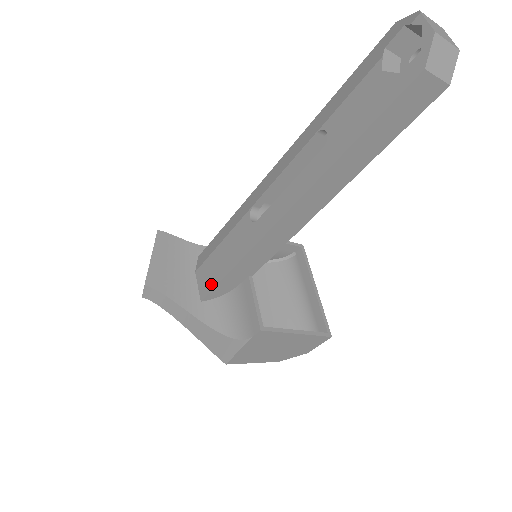
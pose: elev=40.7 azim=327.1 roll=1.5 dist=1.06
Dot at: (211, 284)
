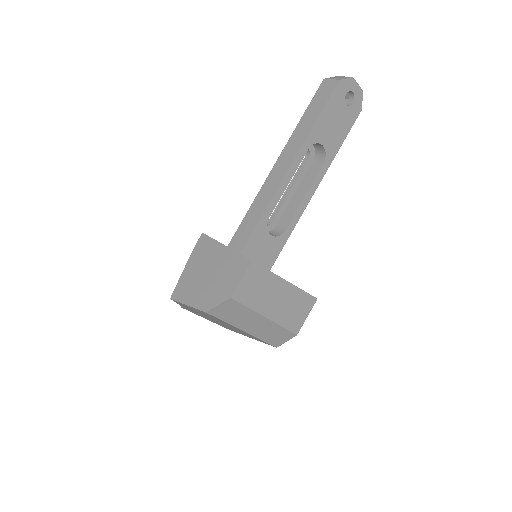
Dot at: occluded
